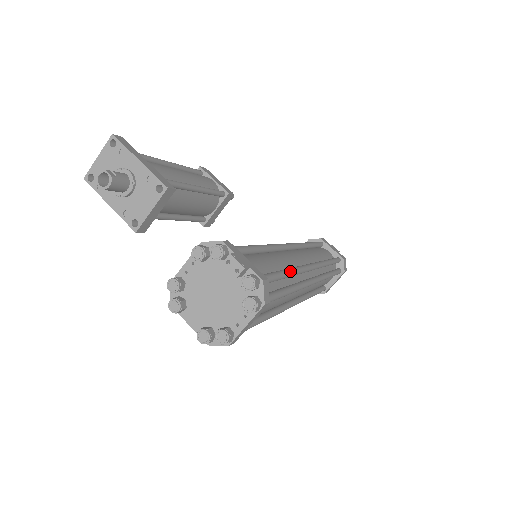
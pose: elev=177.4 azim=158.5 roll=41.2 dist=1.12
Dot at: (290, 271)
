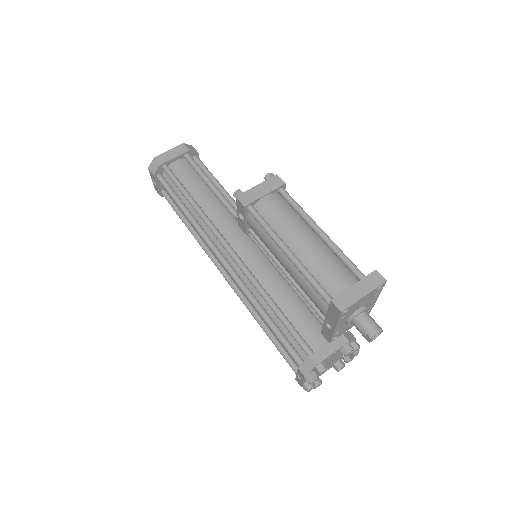
Dot at: occluded
